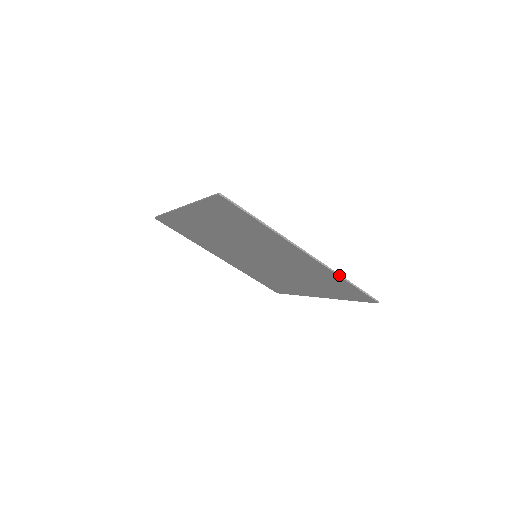
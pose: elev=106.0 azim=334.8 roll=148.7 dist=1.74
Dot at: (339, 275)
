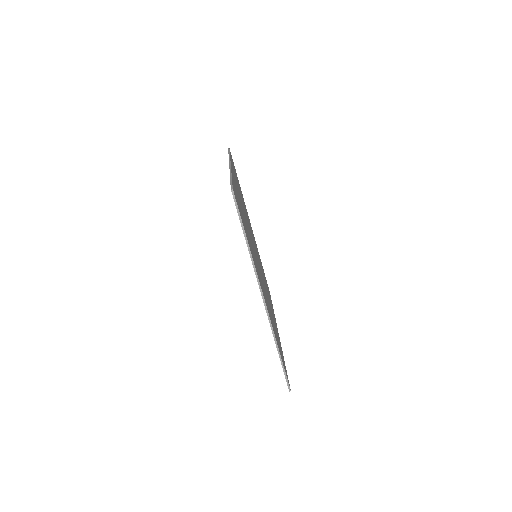
Dot at: (276, 341)
